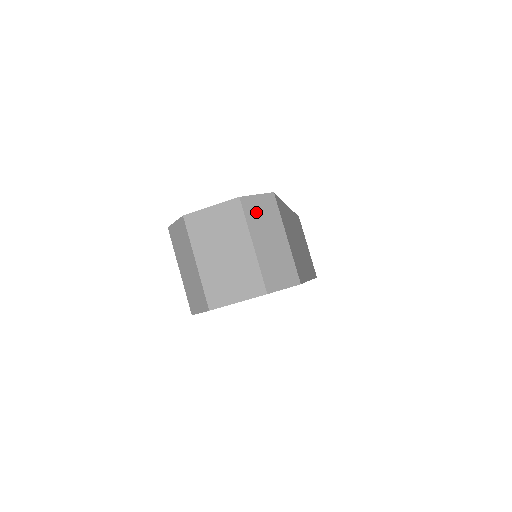
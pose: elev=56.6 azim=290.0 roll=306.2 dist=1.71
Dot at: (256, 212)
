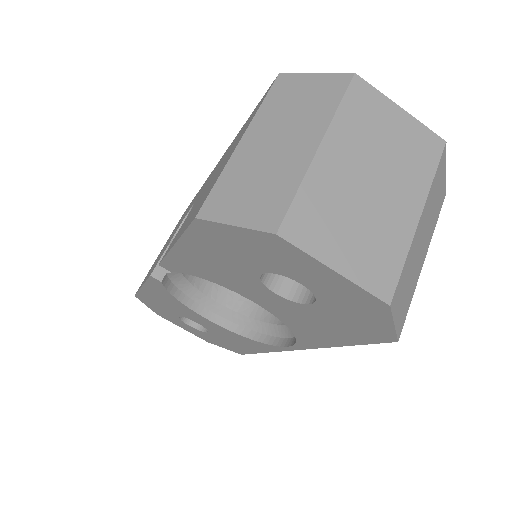
Dot at: (438, 185)
